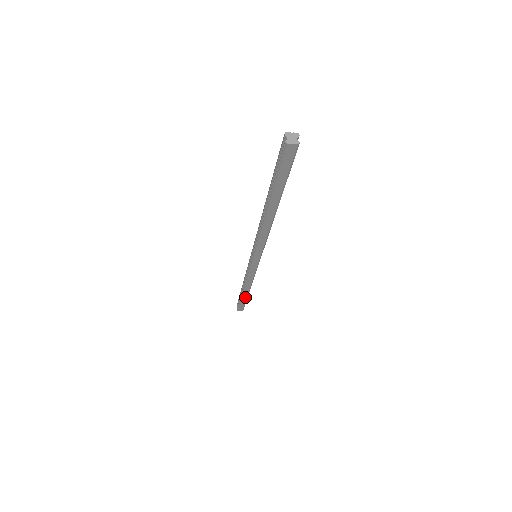
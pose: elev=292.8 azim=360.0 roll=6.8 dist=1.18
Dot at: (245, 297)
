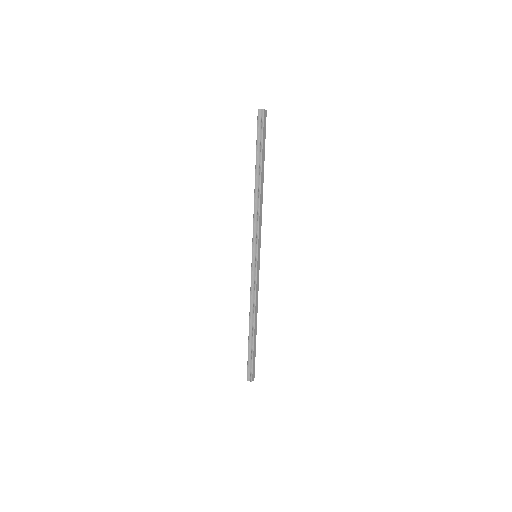
Dot at: (255, 340)
